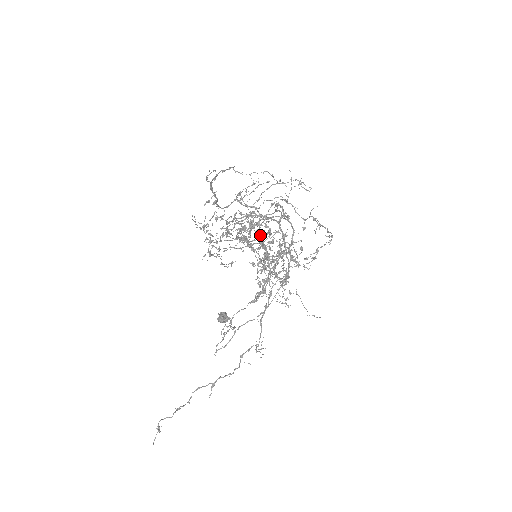
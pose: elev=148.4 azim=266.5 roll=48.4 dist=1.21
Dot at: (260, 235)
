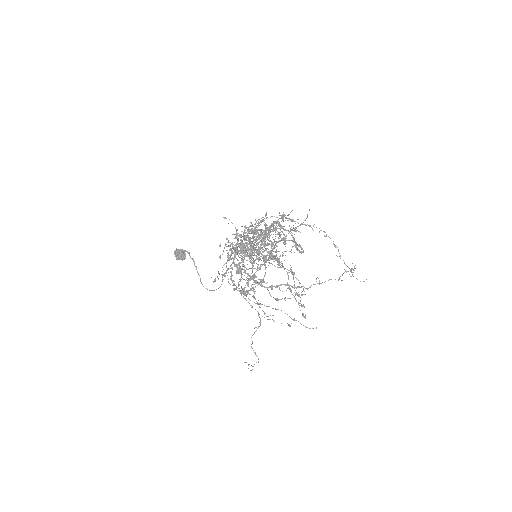
Dot at: occluded
